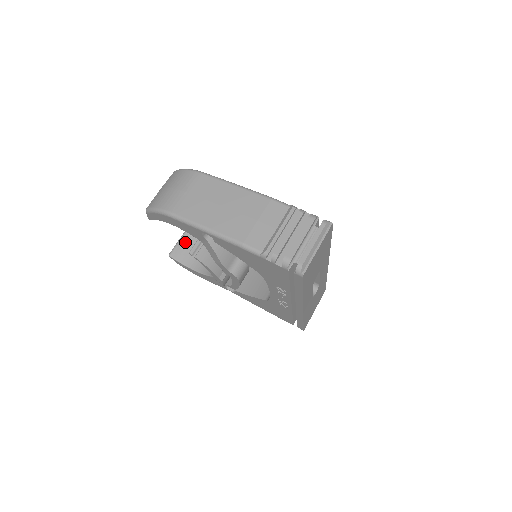
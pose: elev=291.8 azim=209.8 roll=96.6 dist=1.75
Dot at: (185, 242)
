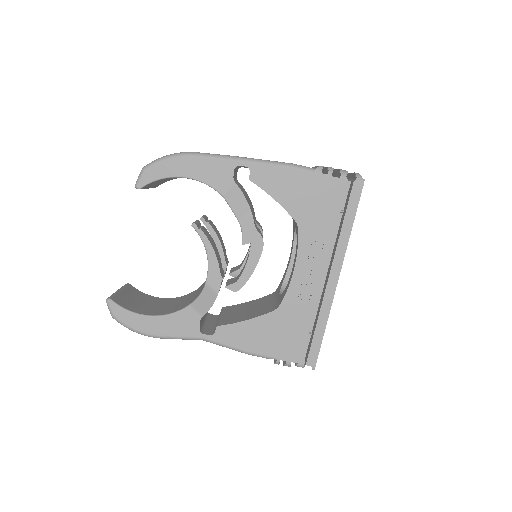
Dot at: (124, 295)
